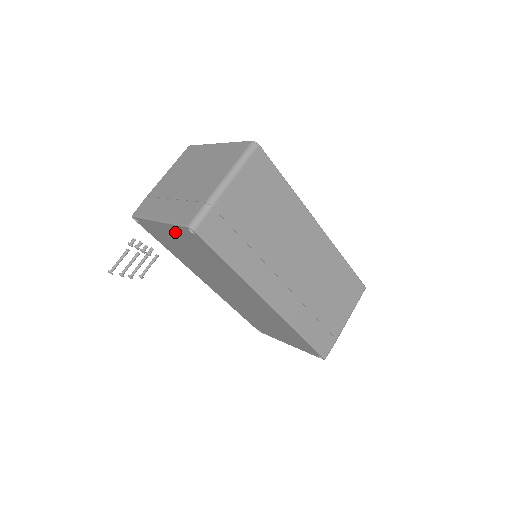
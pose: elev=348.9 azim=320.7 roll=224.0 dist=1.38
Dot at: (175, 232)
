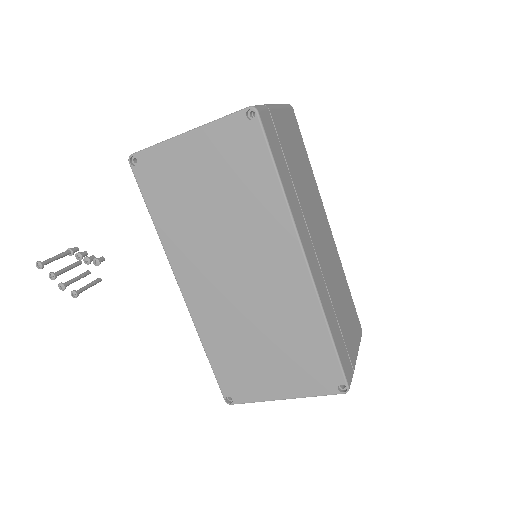
Dot at: (210, 142)
